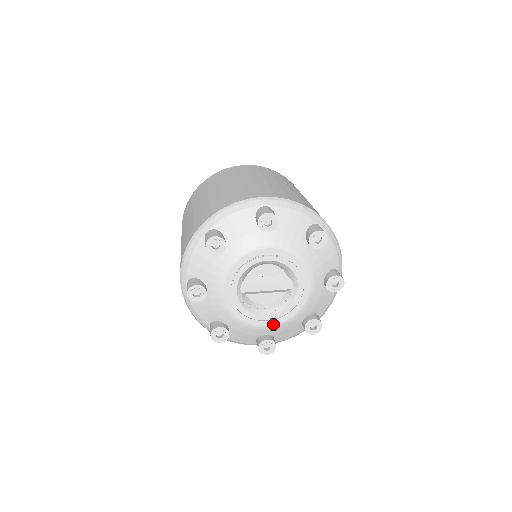
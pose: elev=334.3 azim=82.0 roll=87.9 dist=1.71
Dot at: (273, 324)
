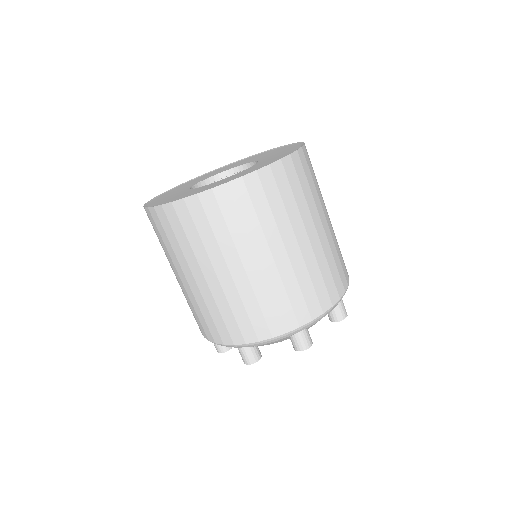
Dot at: occluded
